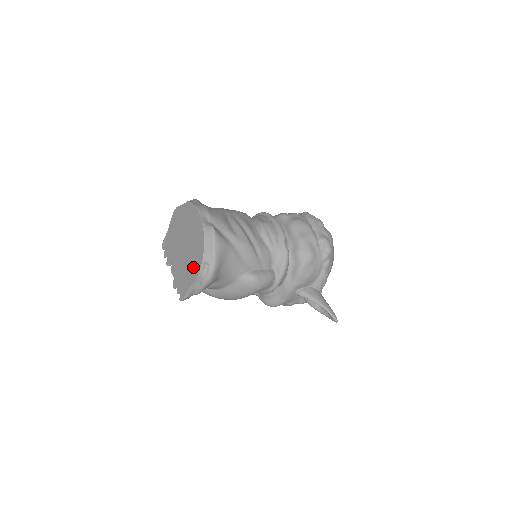
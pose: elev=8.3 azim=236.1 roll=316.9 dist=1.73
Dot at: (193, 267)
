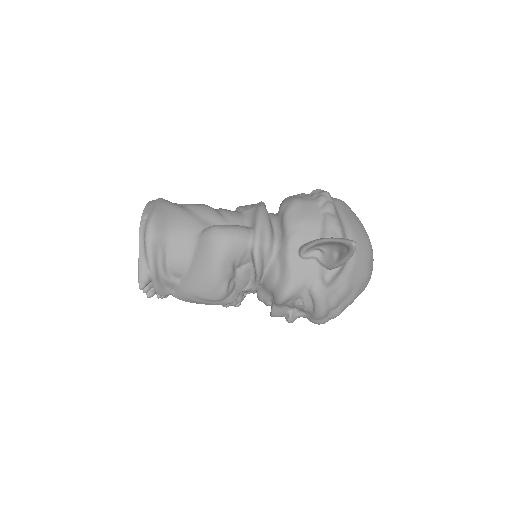
Dot at: occluded
